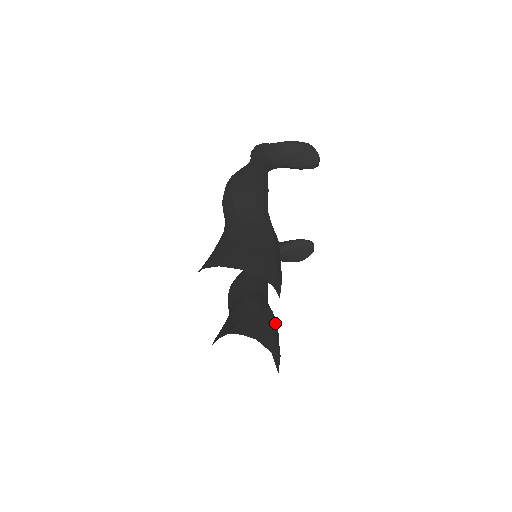
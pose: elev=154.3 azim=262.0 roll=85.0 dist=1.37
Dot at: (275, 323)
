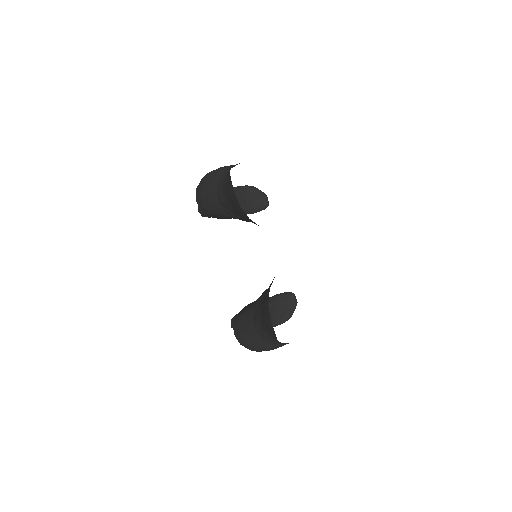
Dot at: occluded
